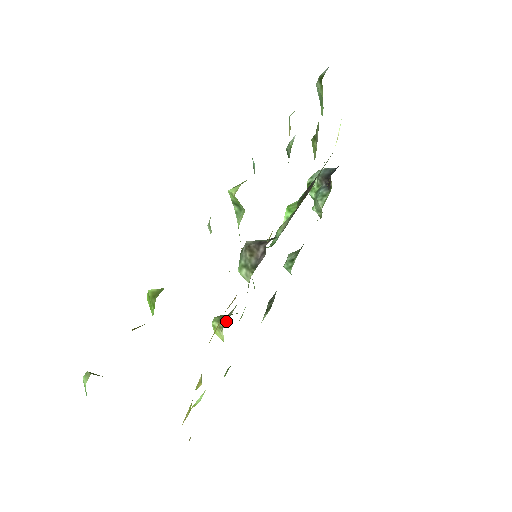
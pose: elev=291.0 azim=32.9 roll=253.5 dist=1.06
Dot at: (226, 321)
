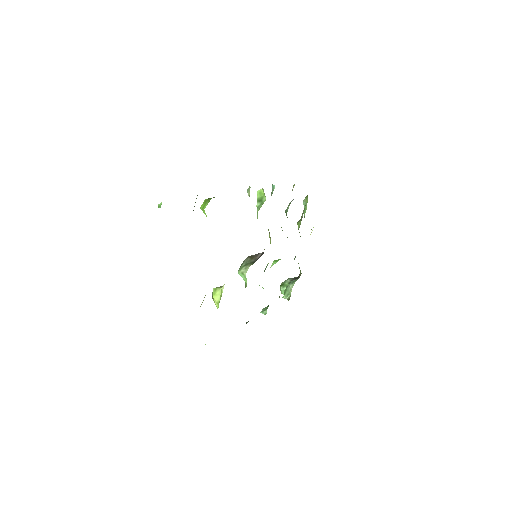
Dot at: occluded
